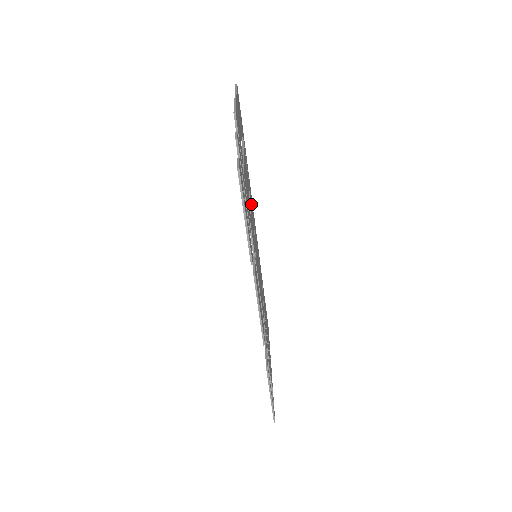
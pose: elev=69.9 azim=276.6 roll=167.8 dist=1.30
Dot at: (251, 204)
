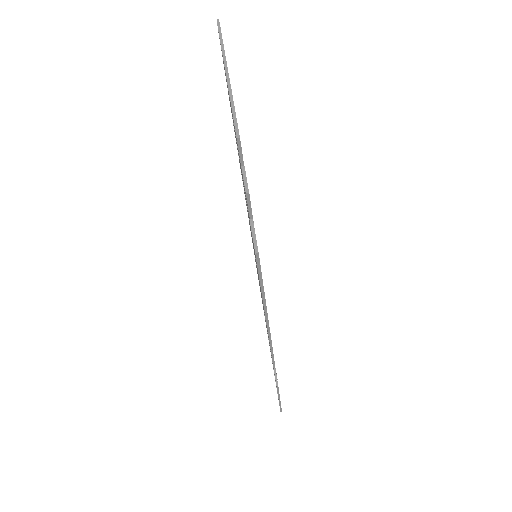
Dot at: occluded
